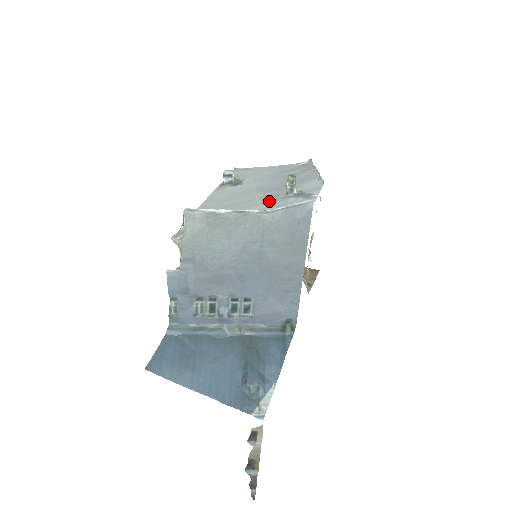
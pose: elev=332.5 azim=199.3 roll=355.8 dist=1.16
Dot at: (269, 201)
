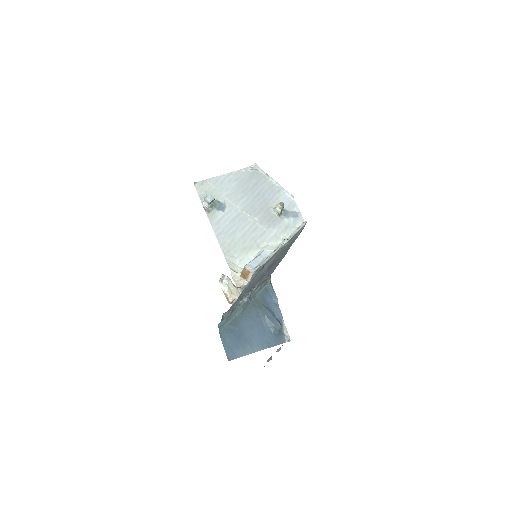
Dot at: (271, 226)
